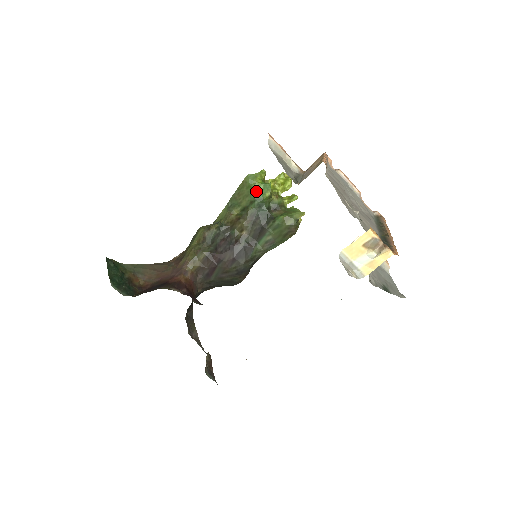
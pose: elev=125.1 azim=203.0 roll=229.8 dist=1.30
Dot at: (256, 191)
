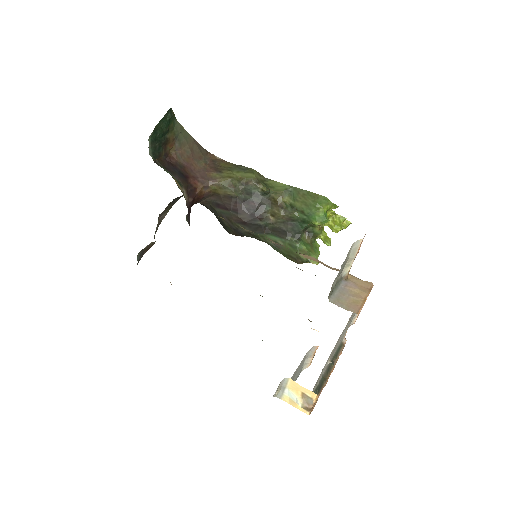
Dot at: (315, 212)
